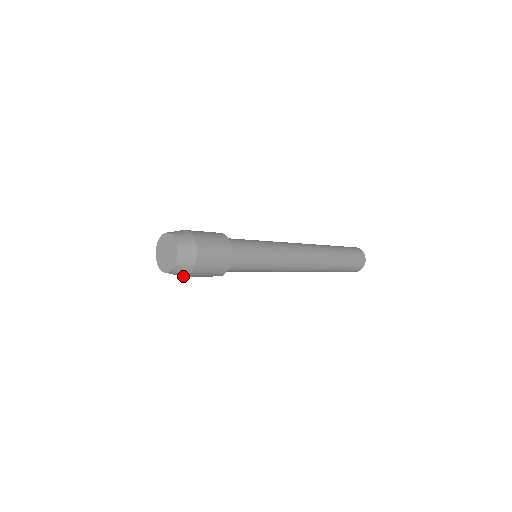
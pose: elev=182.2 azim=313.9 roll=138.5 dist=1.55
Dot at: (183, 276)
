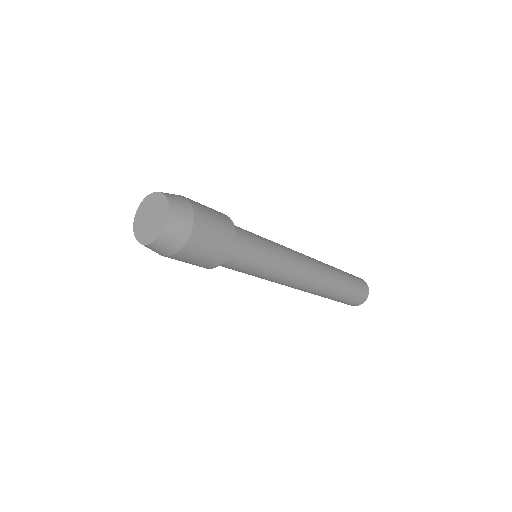
Dot at: occluded
